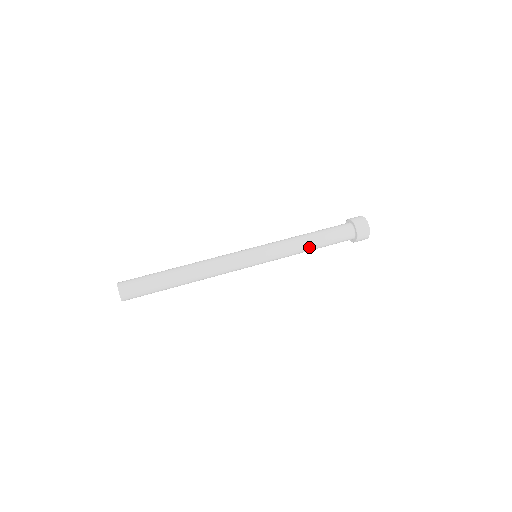
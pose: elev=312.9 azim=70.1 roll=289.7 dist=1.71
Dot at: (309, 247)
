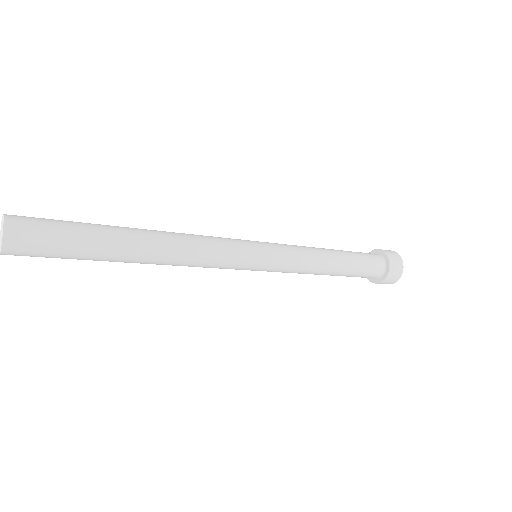
Dot at: (330, 269)
